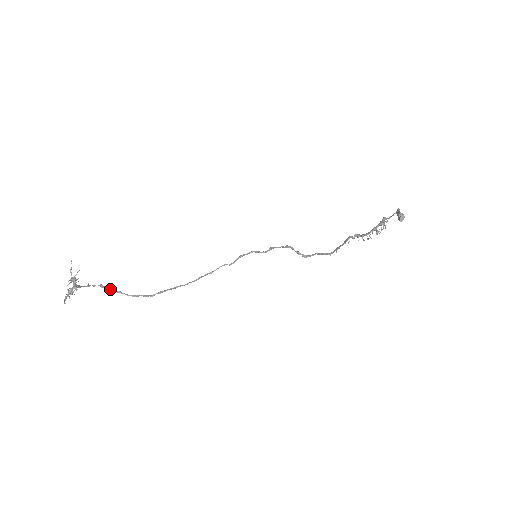
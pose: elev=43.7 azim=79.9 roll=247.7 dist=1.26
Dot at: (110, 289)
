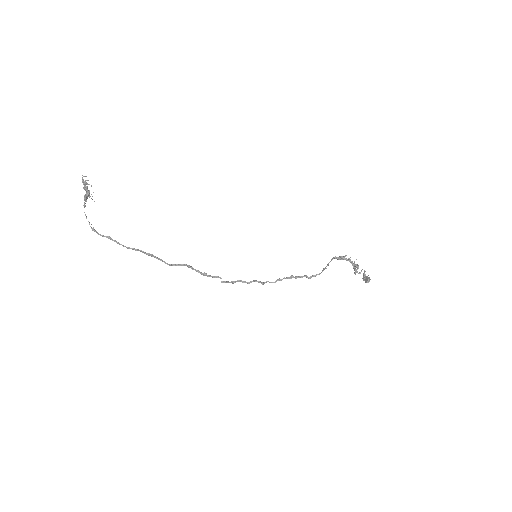
Dot at: (101, 235)
